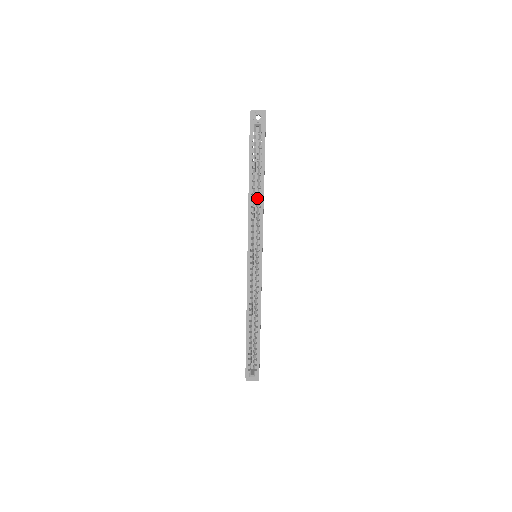
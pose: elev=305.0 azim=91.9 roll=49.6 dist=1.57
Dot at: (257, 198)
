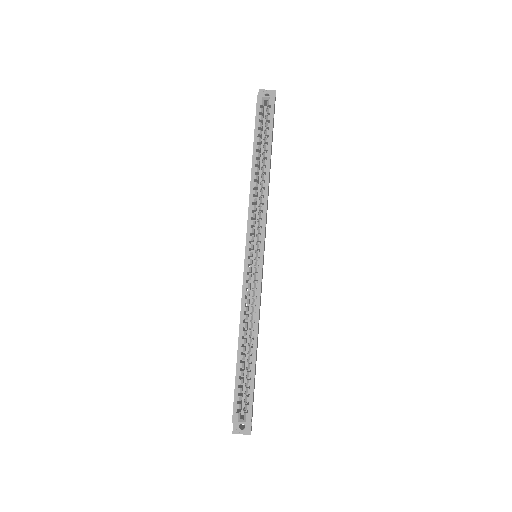
Dot at: (261, 182)
